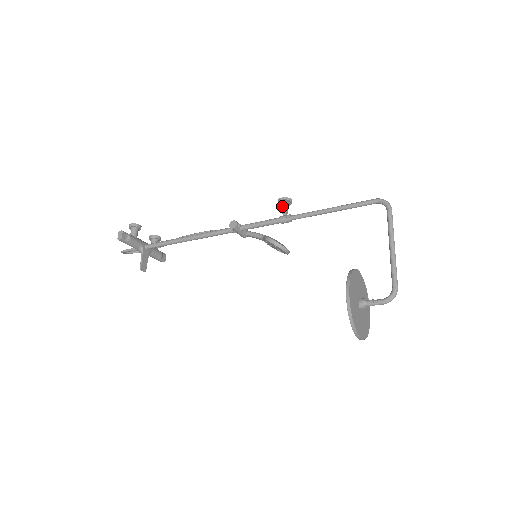
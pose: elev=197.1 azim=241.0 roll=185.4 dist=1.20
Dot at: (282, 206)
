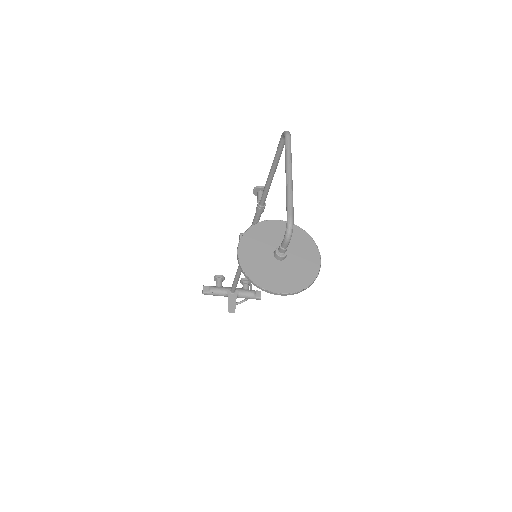
Dot at: (257, 197)
